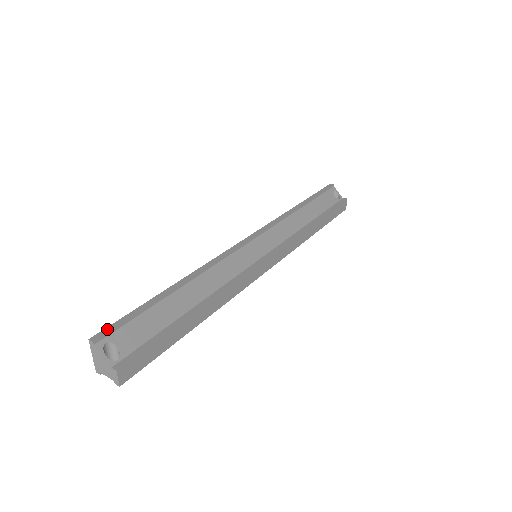
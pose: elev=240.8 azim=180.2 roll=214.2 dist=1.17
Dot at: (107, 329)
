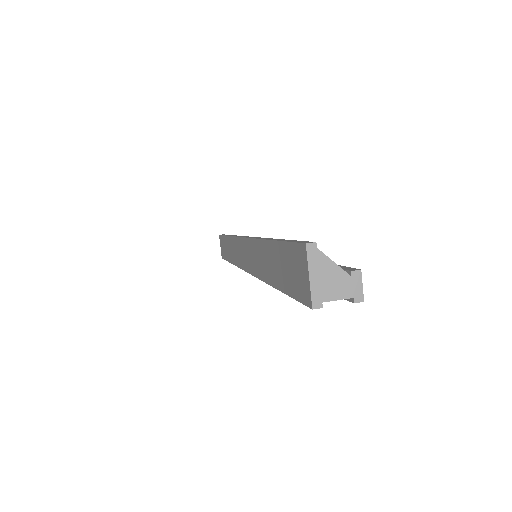
Dot at: (300, 241)
